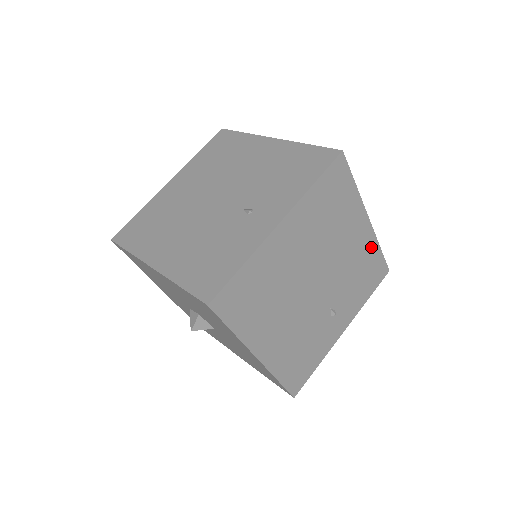
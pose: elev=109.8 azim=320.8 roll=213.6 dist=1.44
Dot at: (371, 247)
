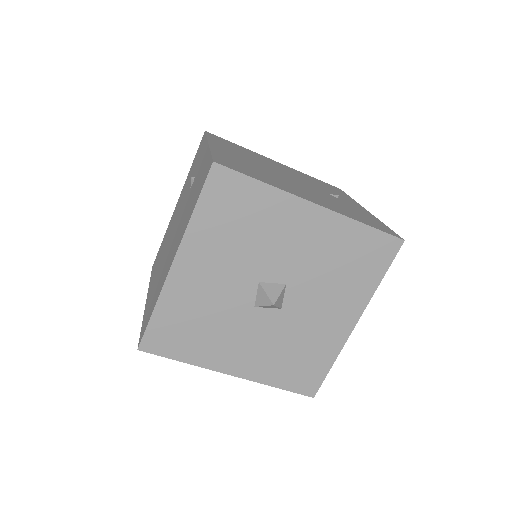
Dot at: occluded
